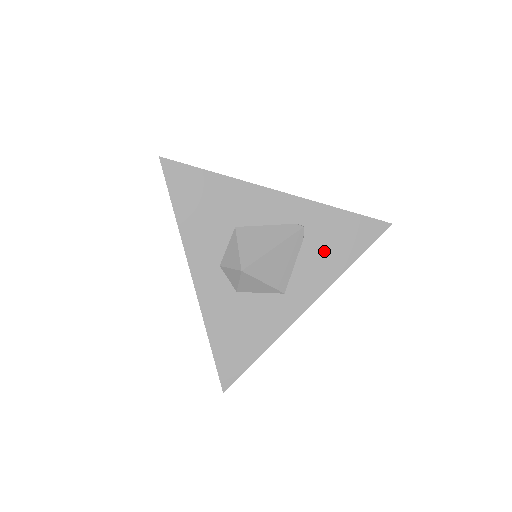
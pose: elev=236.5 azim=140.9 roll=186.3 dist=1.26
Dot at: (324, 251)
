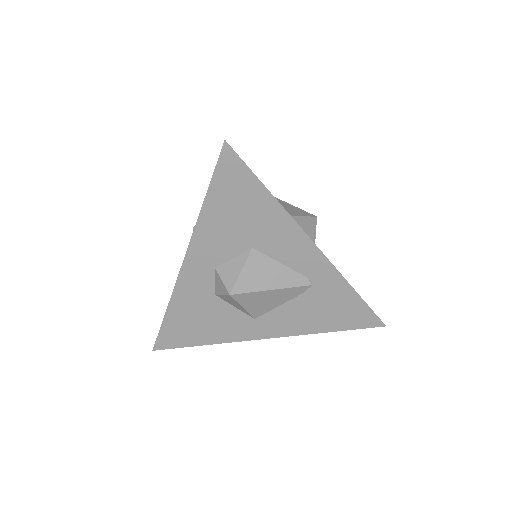
Dot at: (313, 311)
